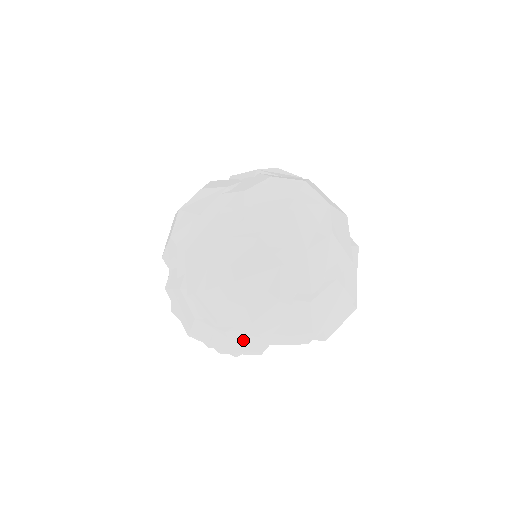
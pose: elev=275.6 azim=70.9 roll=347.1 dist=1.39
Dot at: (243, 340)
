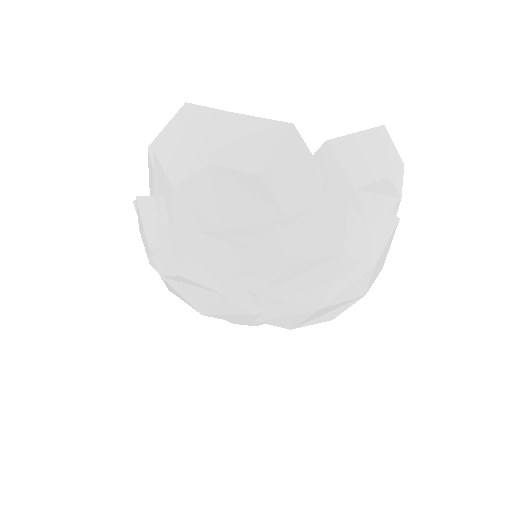
Dot at: occluded
